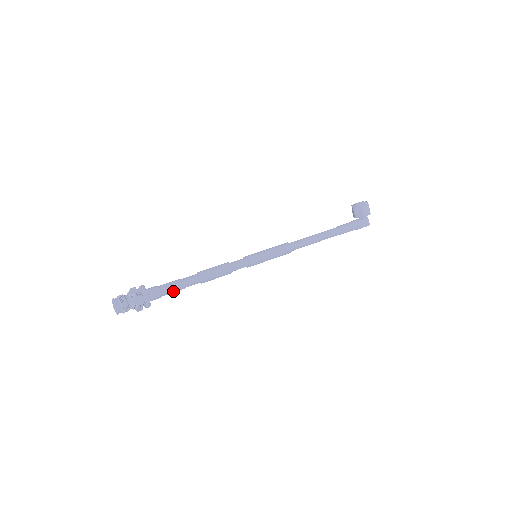
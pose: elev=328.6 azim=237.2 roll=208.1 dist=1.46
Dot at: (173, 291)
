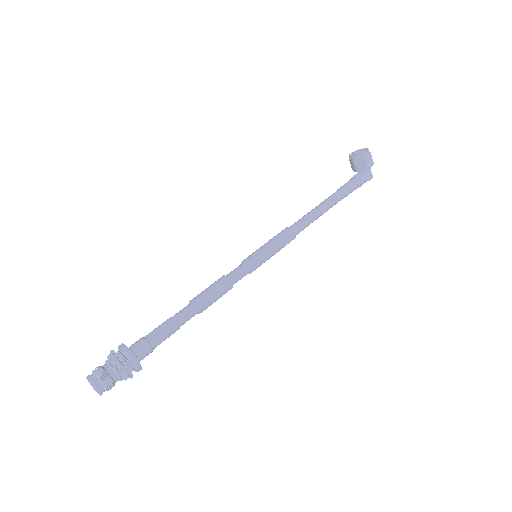
Dot at: (166, 338)
